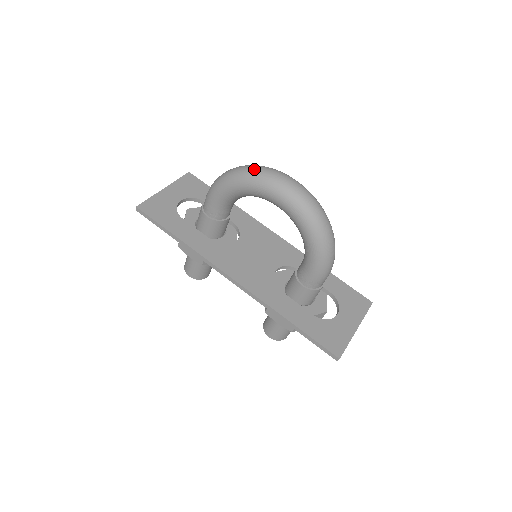
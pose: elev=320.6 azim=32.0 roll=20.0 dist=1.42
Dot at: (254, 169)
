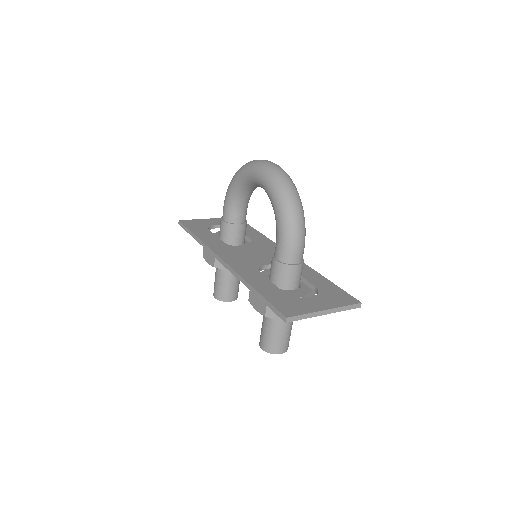
Dot at: occluded
